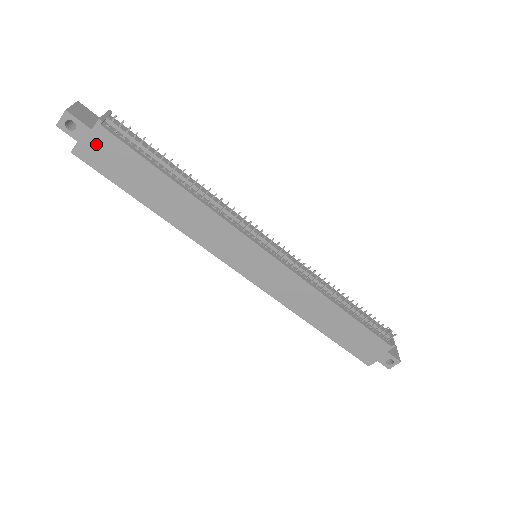
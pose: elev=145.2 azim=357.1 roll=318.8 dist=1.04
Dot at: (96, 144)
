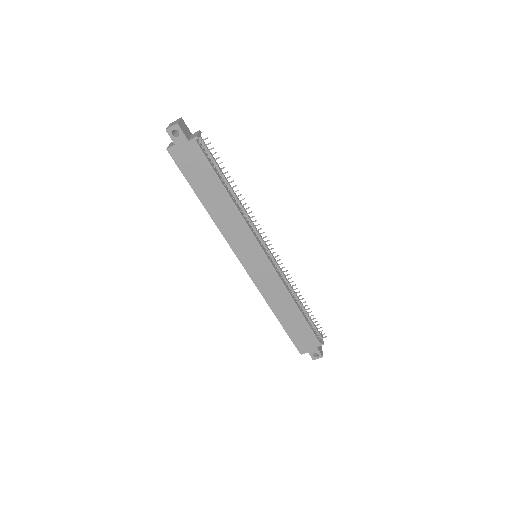
Dot at: (186, 150)
